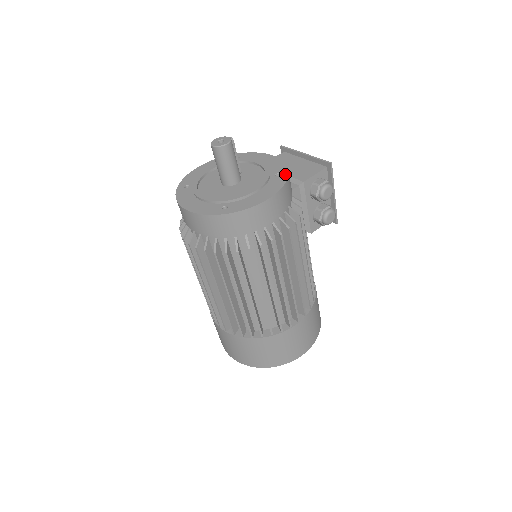
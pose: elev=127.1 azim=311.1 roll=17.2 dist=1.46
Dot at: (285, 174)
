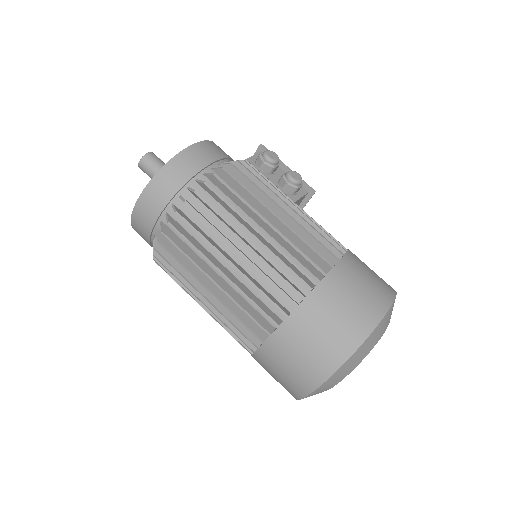
Dot at: occluded
